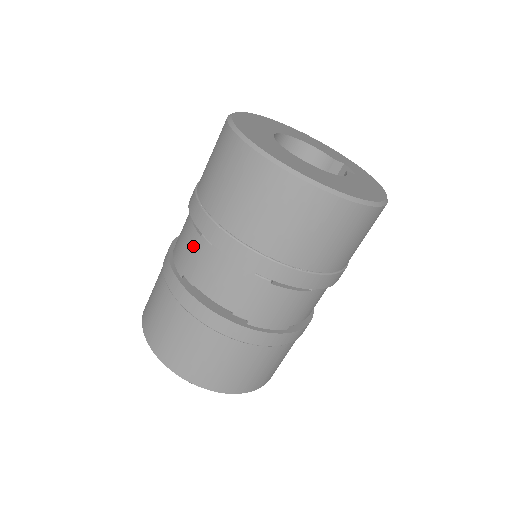
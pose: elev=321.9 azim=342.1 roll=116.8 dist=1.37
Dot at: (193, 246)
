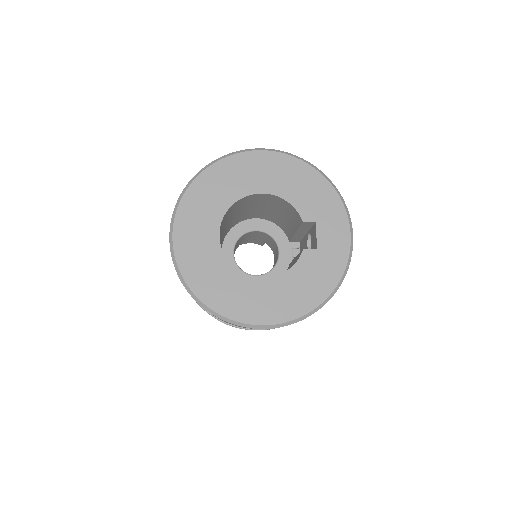
Dot at: occluded
